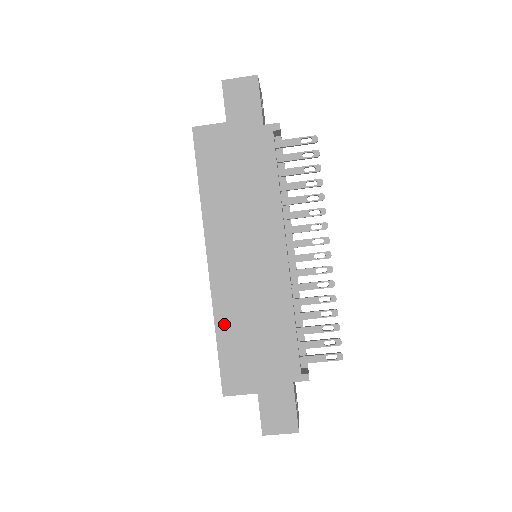
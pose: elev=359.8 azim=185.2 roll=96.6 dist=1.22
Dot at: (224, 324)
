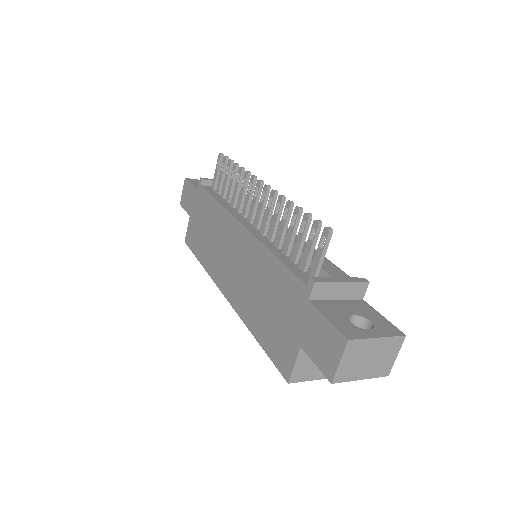
Dot at: (252, 323)
